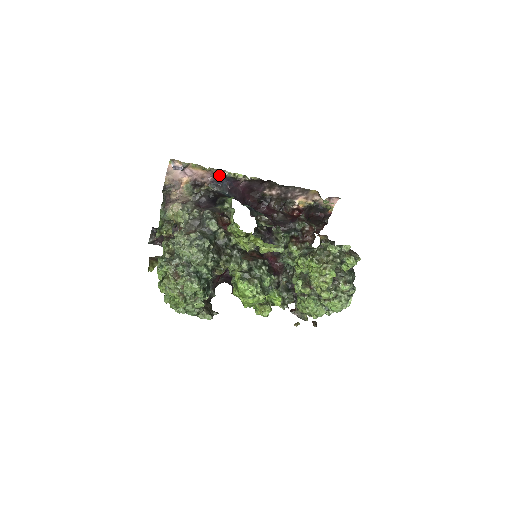
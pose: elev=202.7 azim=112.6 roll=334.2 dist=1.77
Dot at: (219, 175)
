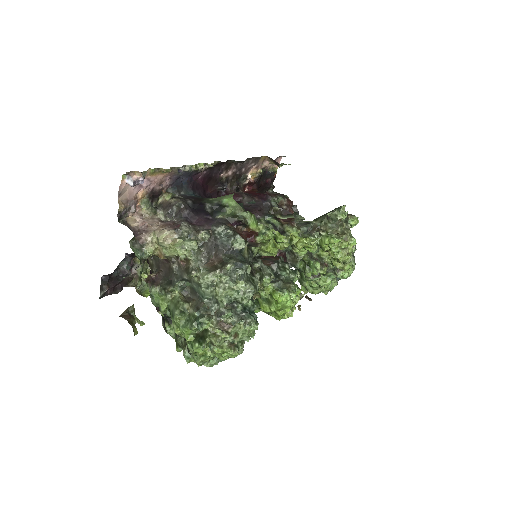
Dot at: (180, 173)
